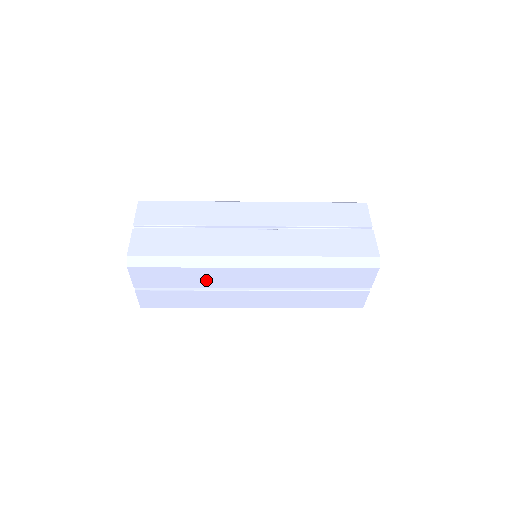
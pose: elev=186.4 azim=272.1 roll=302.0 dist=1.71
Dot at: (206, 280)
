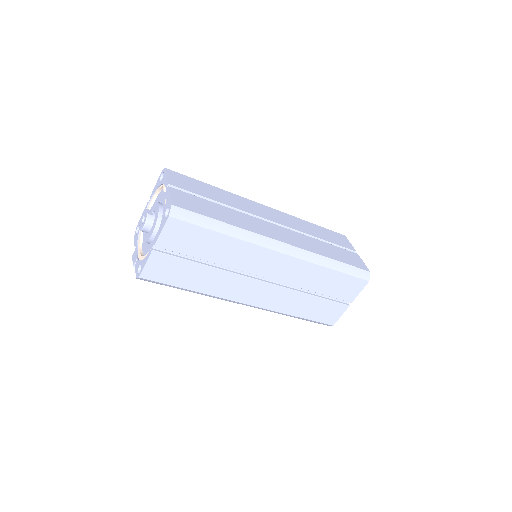
Dot at: (231, 256)
